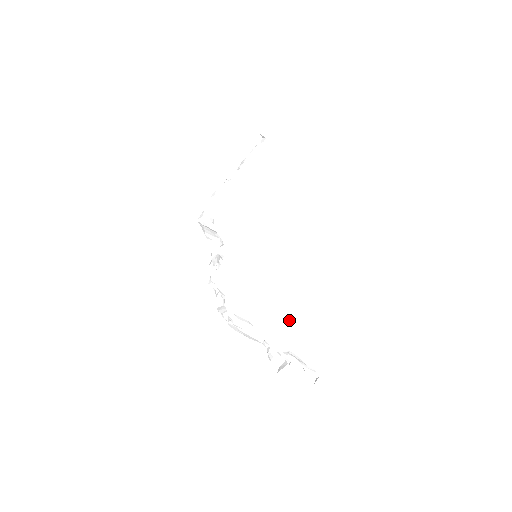
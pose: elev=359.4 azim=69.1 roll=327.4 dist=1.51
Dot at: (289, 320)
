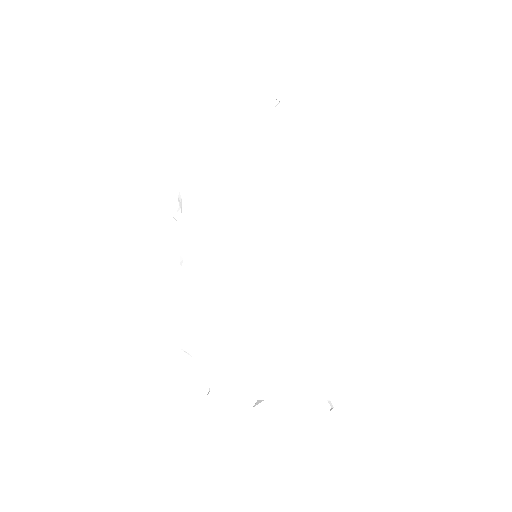
Dot at: (245, 357)
